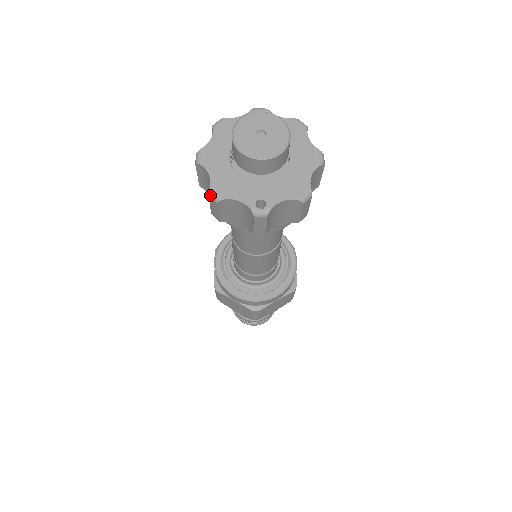
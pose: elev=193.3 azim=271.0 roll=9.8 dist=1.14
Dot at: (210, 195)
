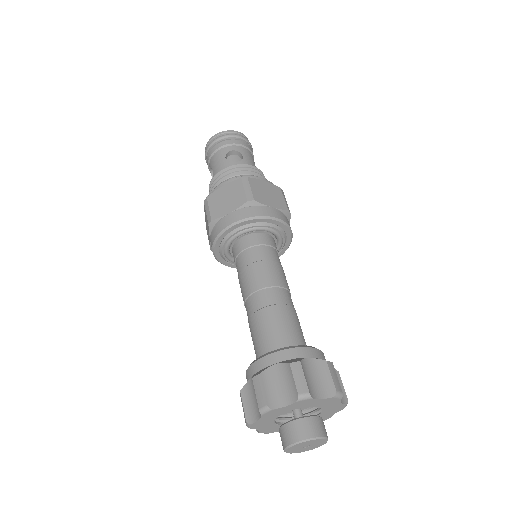
Dot at: (258, 432)
